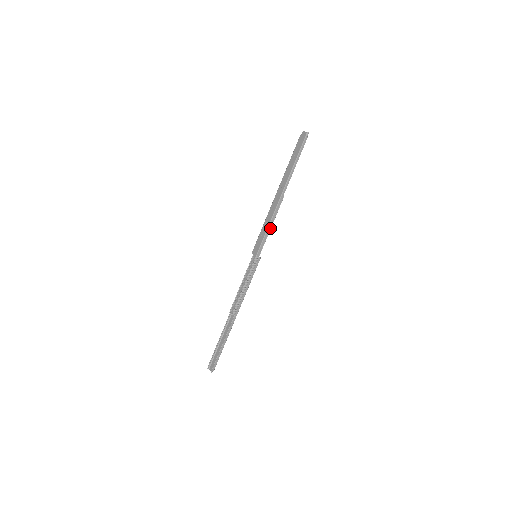
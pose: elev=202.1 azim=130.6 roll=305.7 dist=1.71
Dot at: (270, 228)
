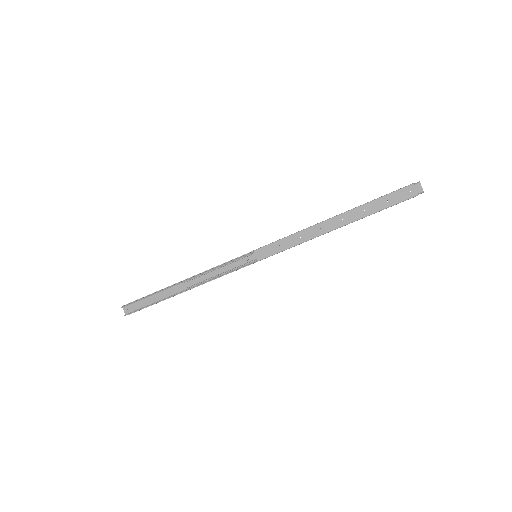
Dot at: (294, 243)
